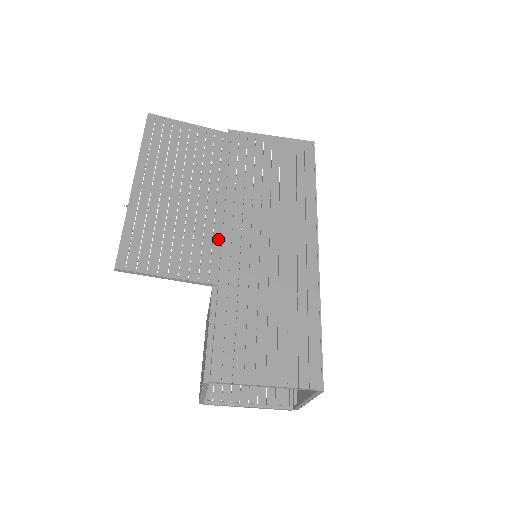
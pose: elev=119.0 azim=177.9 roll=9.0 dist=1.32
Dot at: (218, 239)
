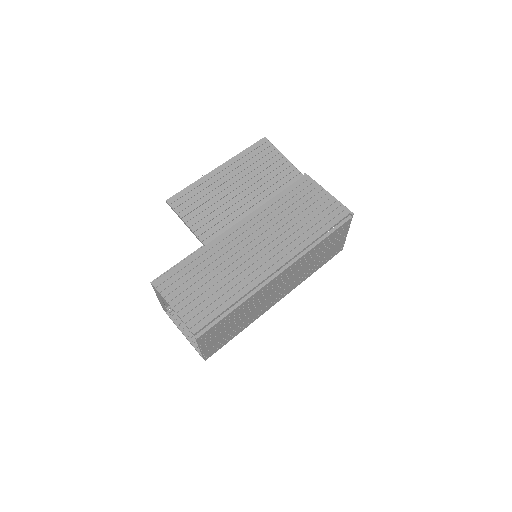
Dot at: (231, 225)
